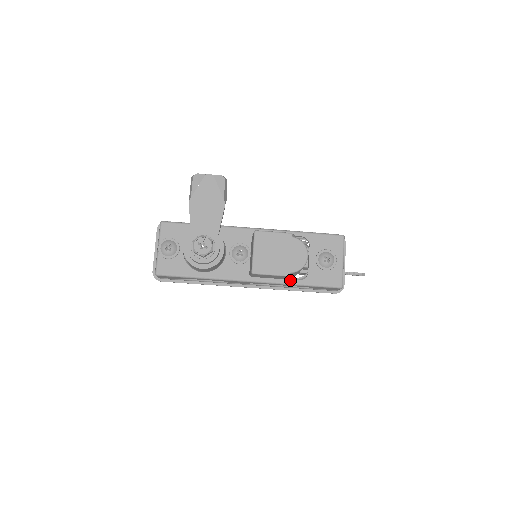
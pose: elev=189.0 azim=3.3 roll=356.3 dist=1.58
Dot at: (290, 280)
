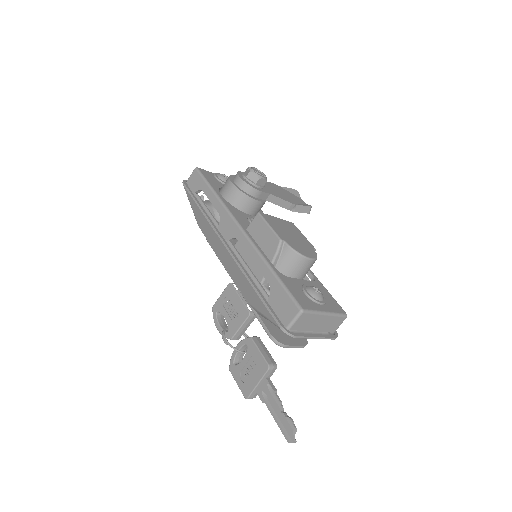
Dot at: (269, 259)
